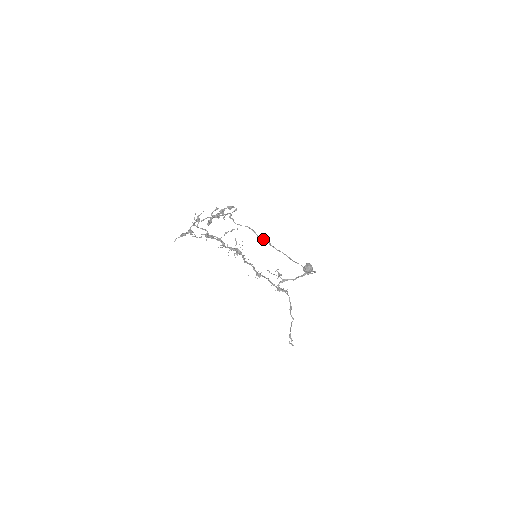
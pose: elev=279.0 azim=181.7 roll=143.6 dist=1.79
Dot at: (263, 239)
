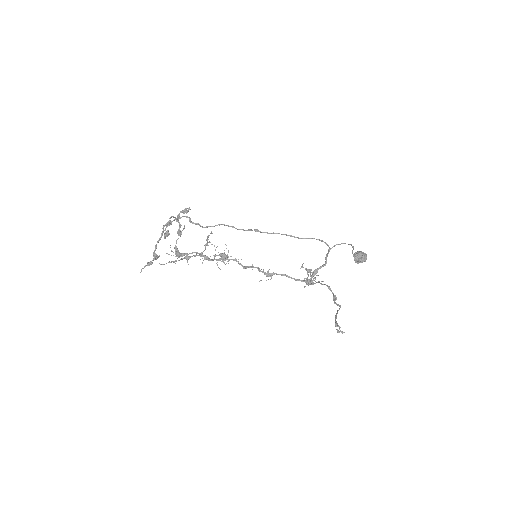
Dot at: occluded
